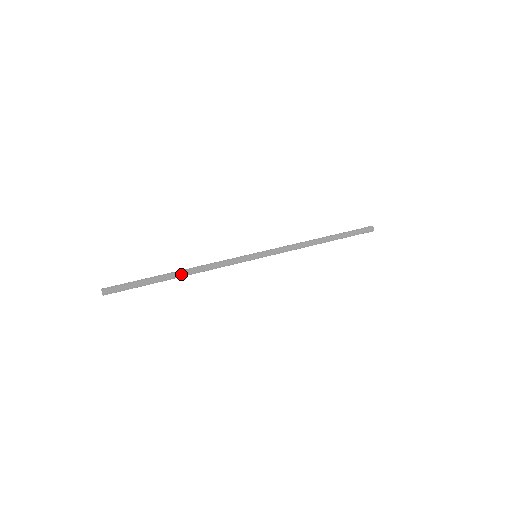
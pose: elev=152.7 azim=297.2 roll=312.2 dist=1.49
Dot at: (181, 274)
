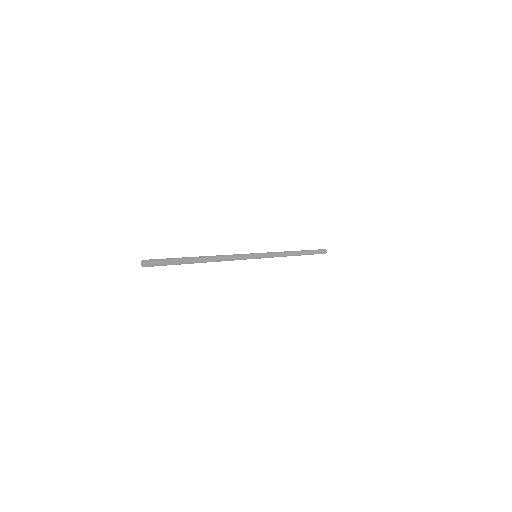
Dot at: (205, 257)
